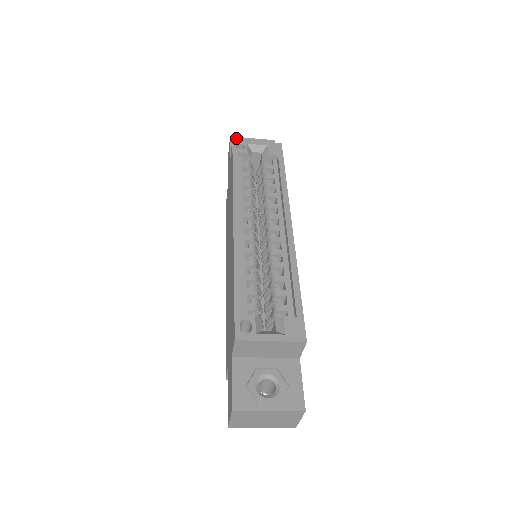
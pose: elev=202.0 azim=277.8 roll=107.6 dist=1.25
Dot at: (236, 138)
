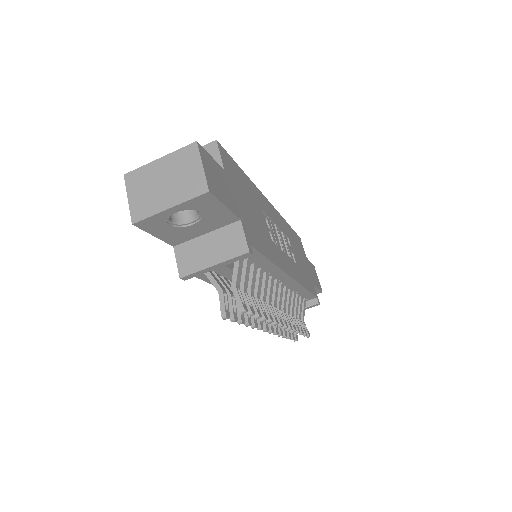
Dot at: occluded
